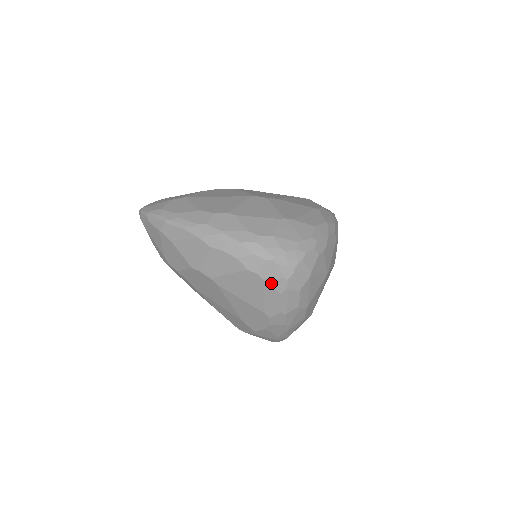
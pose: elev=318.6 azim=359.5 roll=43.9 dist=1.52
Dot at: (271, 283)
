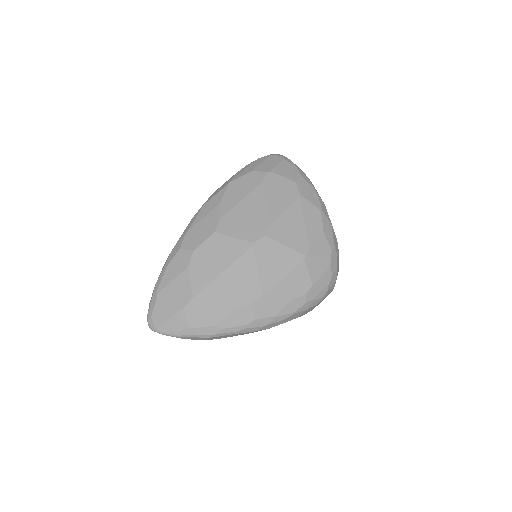
Dot at: occluded
